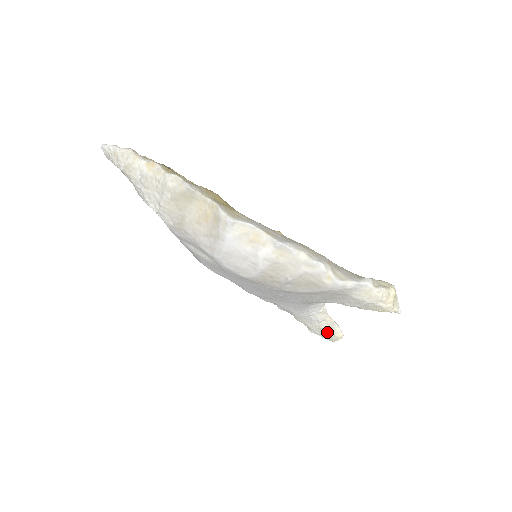
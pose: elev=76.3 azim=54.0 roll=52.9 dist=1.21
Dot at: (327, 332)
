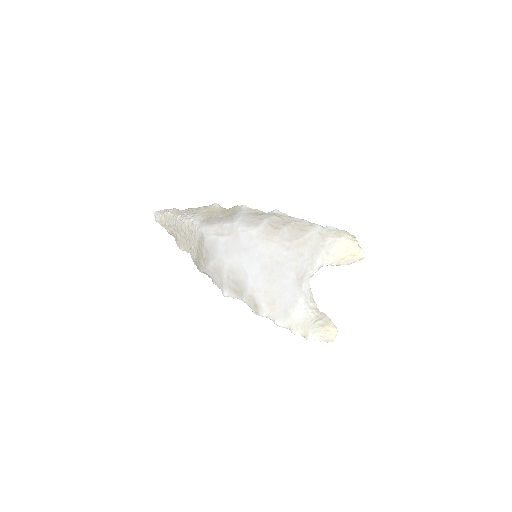
Dot at: (322, 326)
